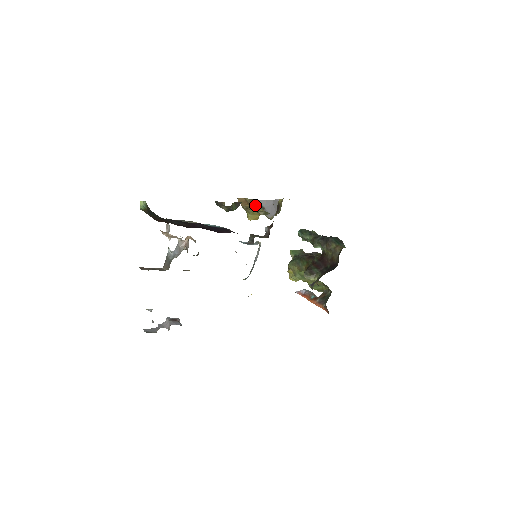
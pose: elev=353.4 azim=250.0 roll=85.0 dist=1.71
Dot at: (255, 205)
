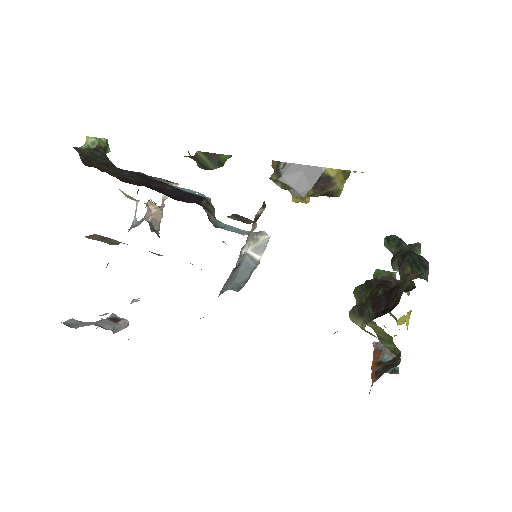
Dot at: (275, 170)
